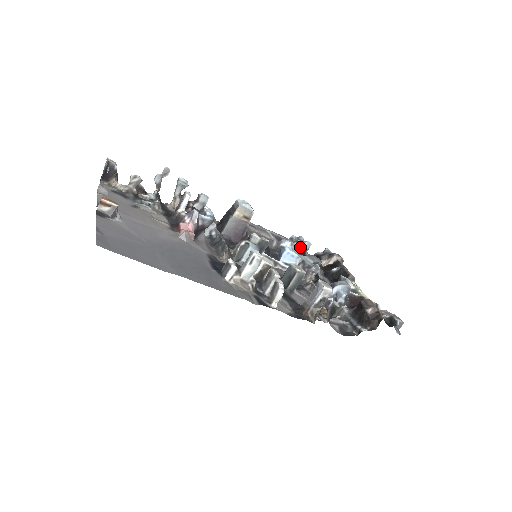
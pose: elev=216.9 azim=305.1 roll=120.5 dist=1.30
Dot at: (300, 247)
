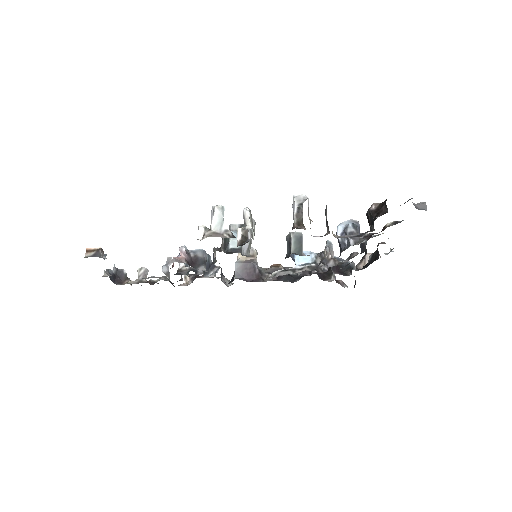
Dot at: occluded
